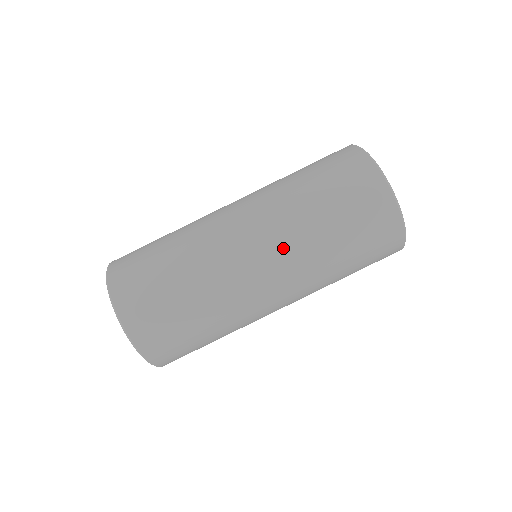
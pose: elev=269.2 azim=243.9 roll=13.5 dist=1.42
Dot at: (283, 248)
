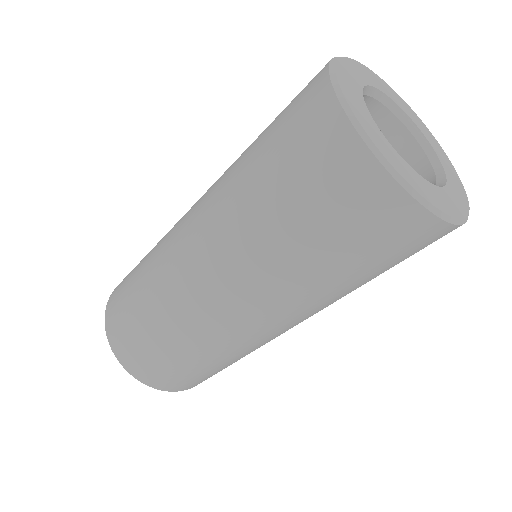
Dot at: (237, 272)
